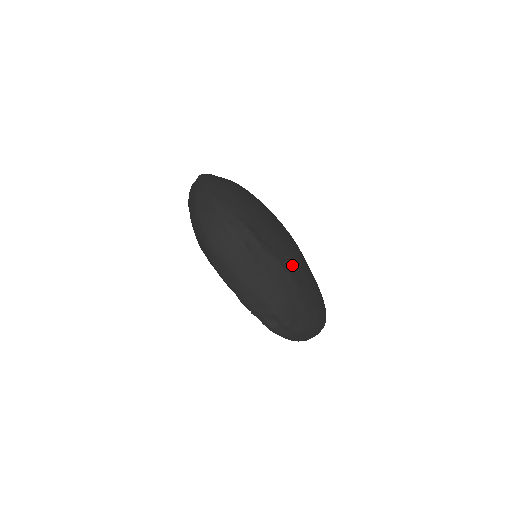
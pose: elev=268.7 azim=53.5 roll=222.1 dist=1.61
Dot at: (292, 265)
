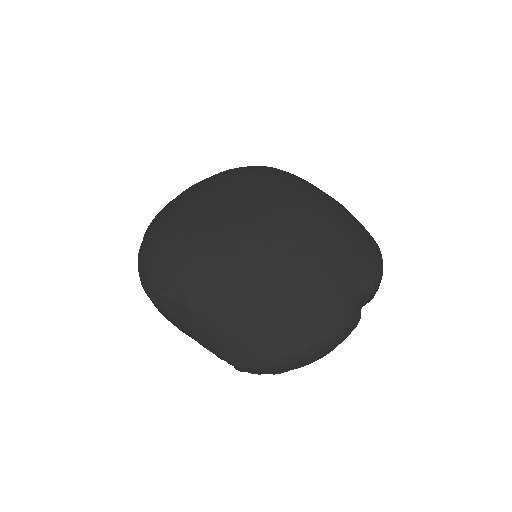
Dot at: (209, 298)
